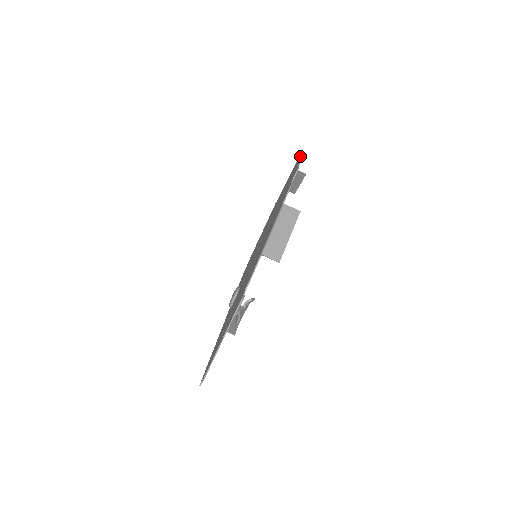
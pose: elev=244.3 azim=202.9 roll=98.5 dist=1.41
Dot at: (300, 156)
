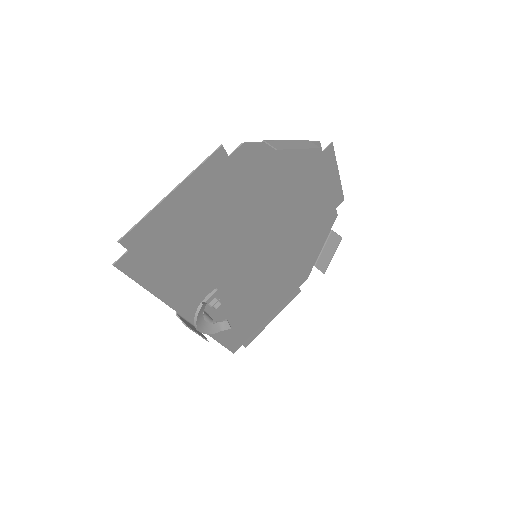
Dot at: (341, 186)
